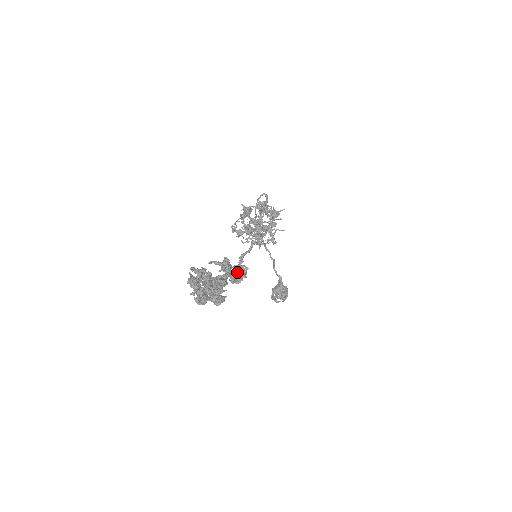
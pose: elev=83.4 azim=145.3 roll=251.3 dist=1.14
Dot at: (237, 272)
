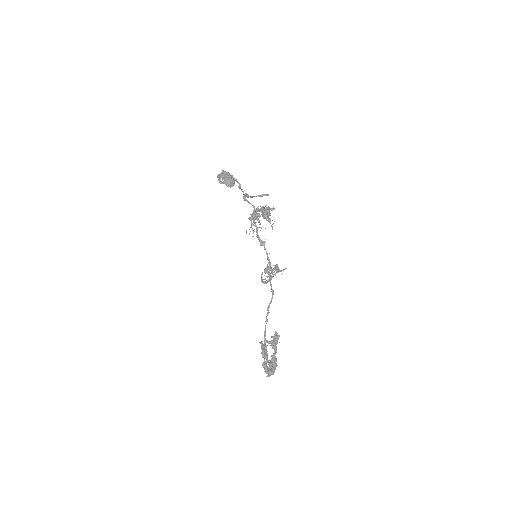
Dot at: (275, 341)
